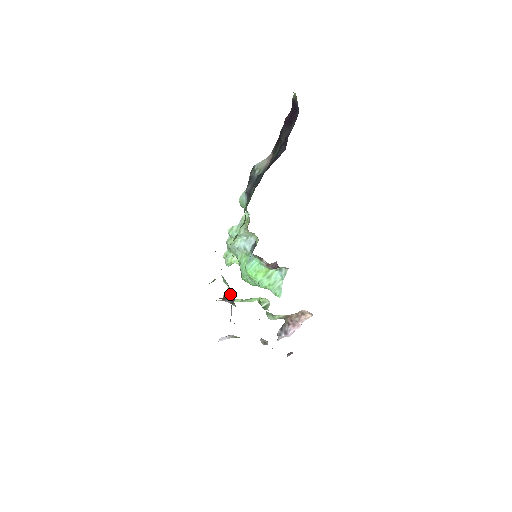
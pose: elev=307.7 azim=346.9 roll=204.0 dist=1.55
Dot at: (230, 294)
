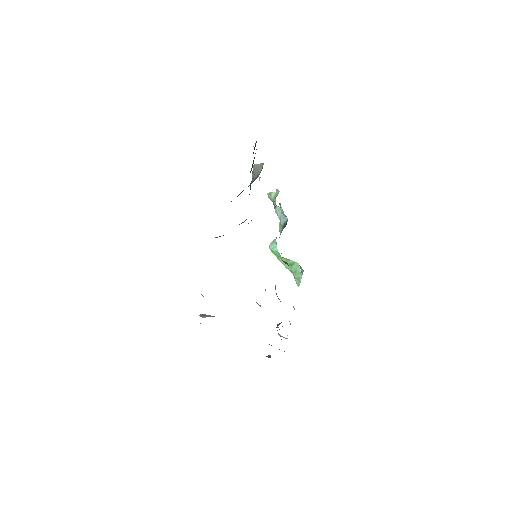
Dot at: occluded
